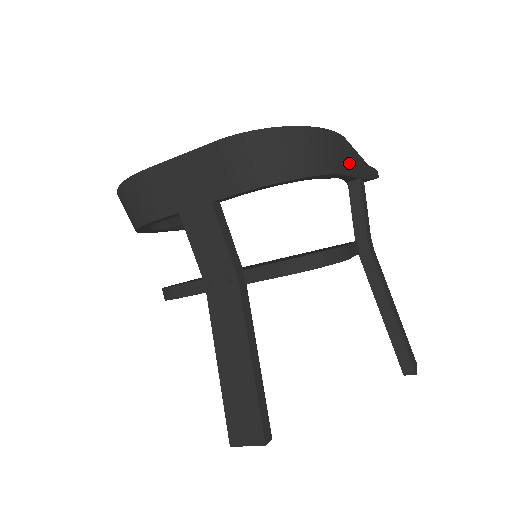
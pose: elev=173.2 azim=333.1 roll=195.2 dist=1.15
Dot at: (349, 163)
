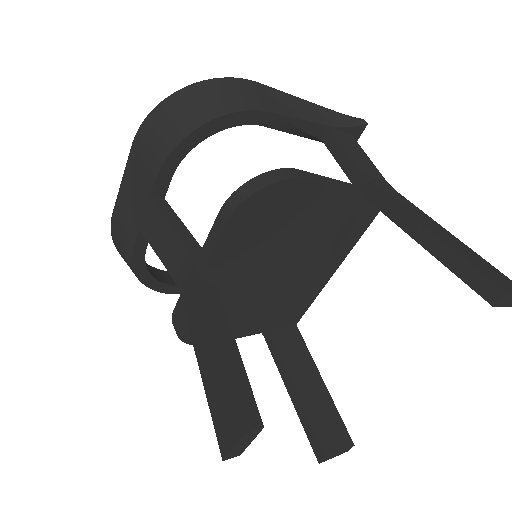
Dot at: (283, 105)
